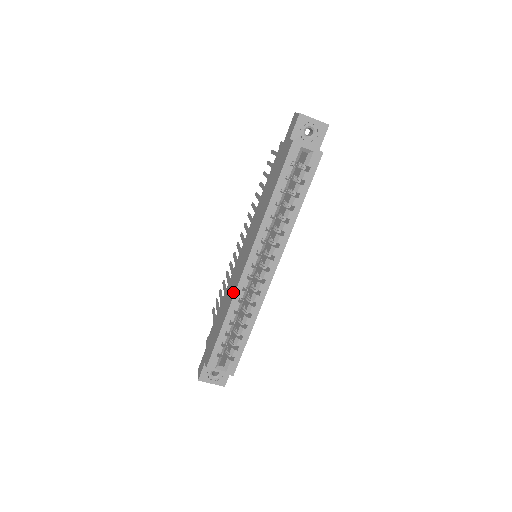
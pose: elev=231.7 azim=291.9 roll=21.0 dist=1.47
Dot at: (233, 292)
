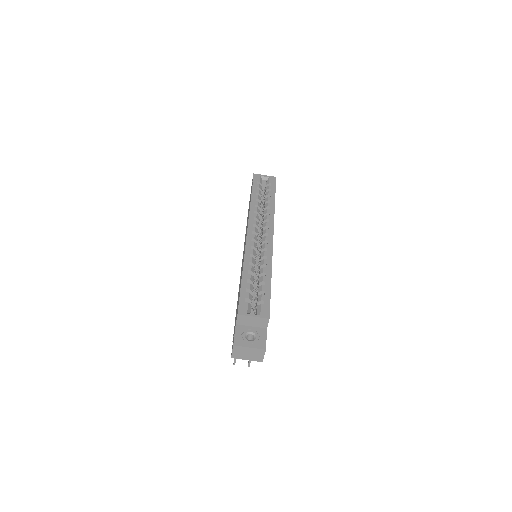
Dot at: occluded
